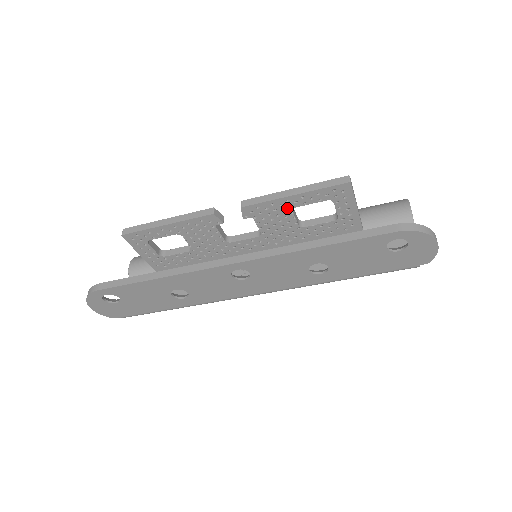
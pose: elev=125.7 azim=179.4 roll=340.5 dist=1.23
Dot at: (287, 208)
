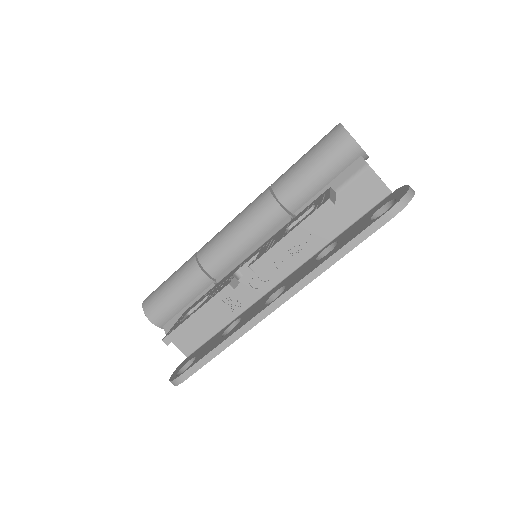
Dot at: occluded
